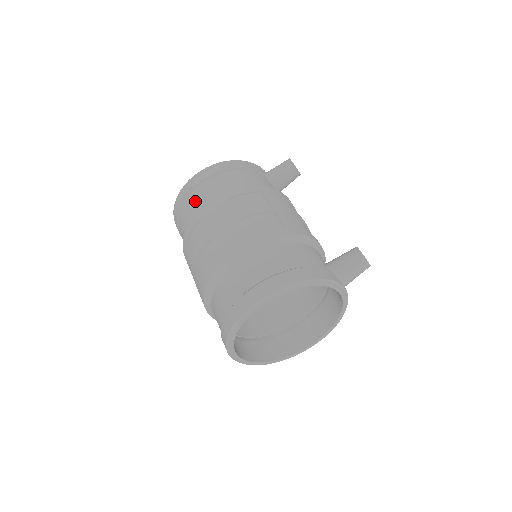
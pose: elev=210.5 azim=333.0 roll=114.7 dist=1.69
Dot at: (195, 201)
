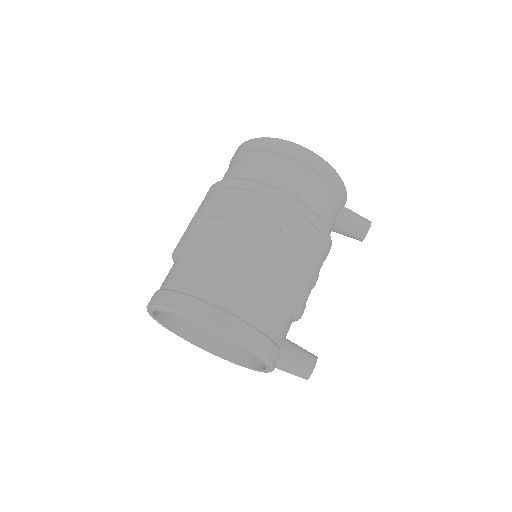
Dot at: (272, 167)
